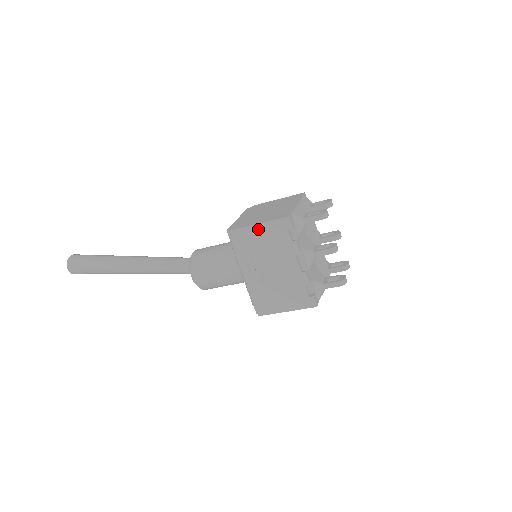
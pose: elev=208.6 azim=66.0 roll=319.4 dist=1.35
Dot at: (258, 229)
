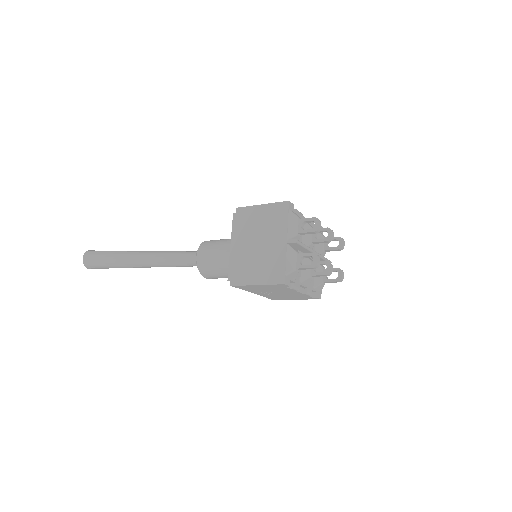
Dot at: (258, 286)
